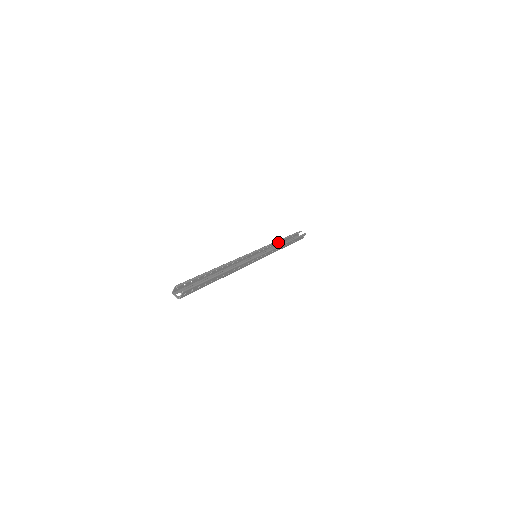
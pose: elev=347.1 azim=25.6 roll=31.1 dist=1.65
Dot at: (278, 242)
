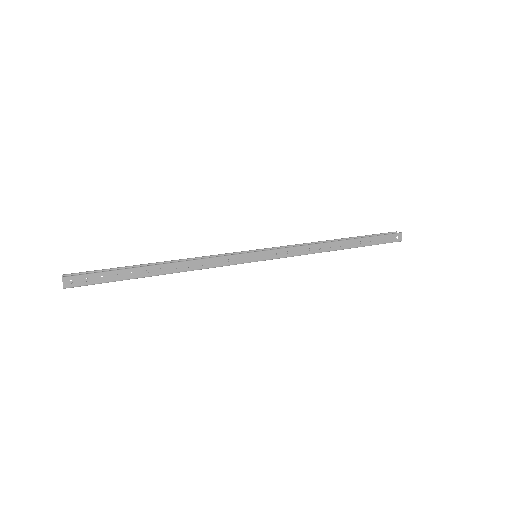
Dot at: occluded
